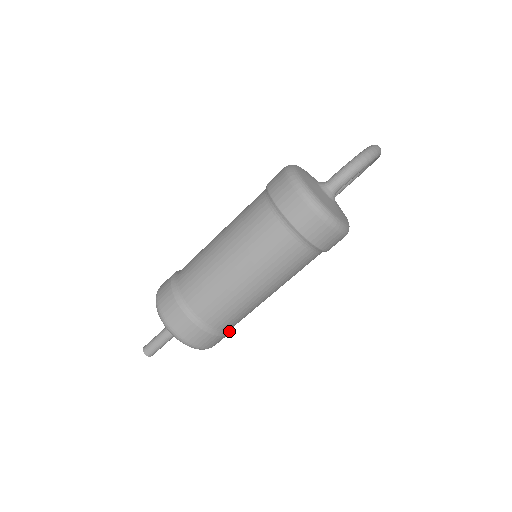
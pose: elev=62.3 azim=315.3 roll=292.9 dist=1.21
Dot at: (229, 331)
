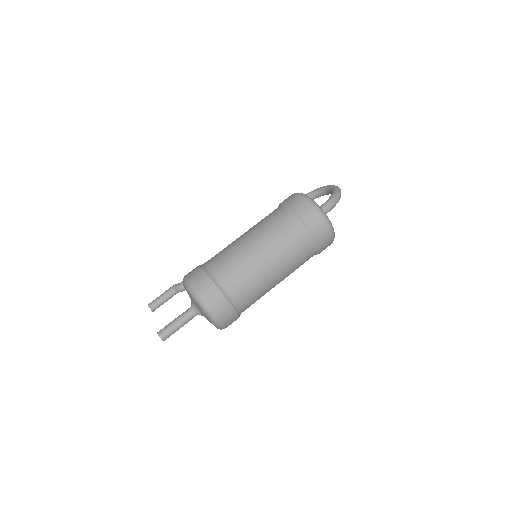
Dot at: occluded
